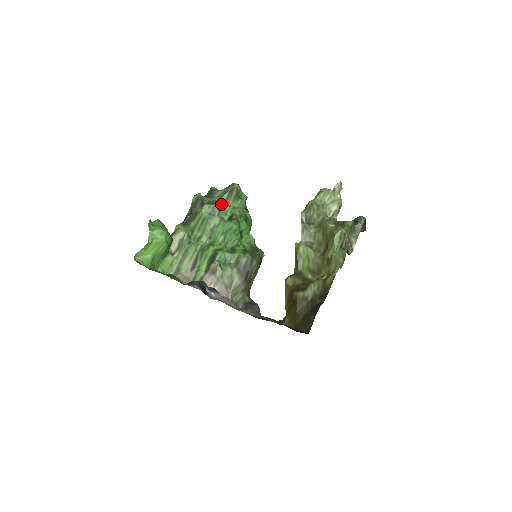
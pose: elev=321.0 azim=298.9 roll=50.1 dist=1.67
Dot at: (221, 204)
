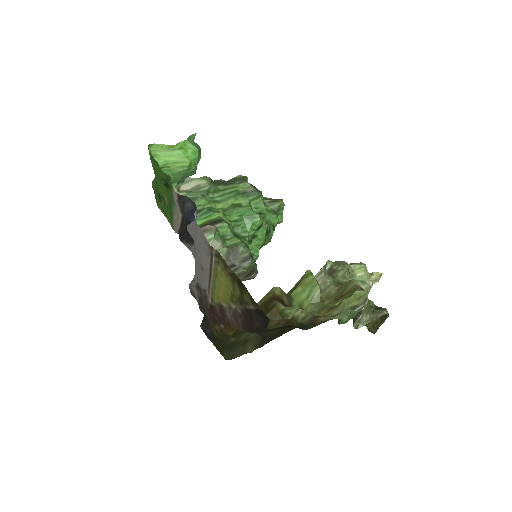
Dot at: (261, 195)
